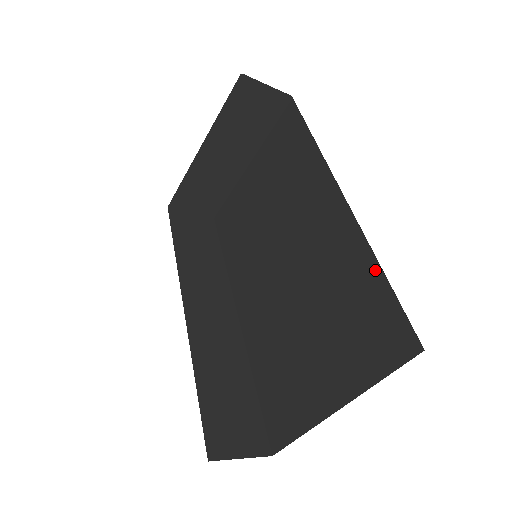
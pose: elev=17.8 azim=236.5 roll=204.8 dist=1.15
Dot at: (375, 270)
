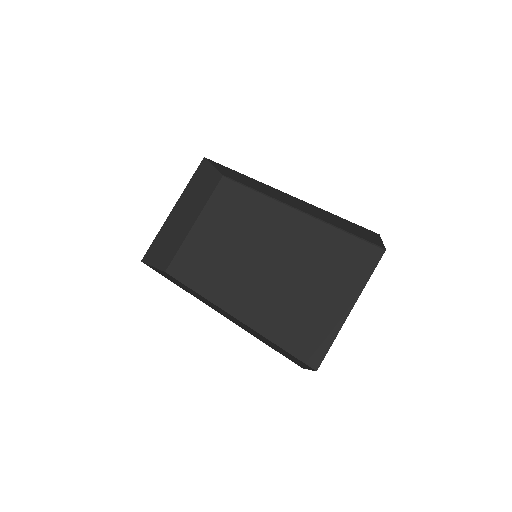
Dot at: (339, 233)
